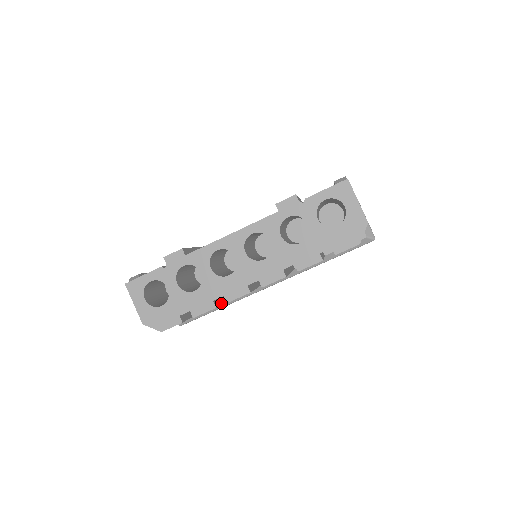
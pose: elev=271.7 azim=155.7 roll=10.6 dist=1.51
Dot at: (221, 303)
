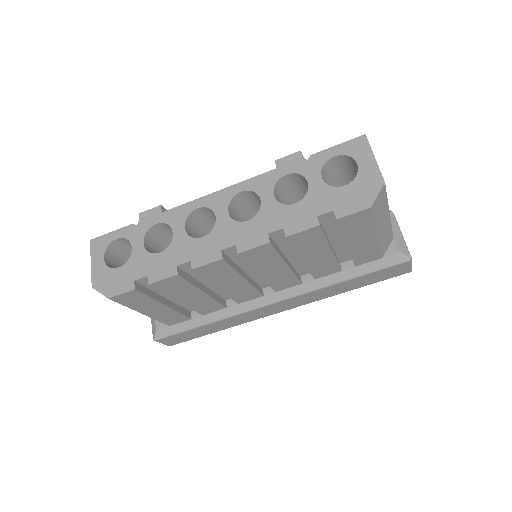
Dot at: (191, 282)
